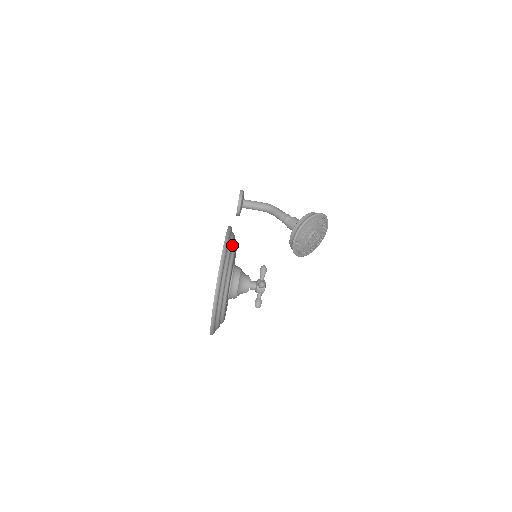
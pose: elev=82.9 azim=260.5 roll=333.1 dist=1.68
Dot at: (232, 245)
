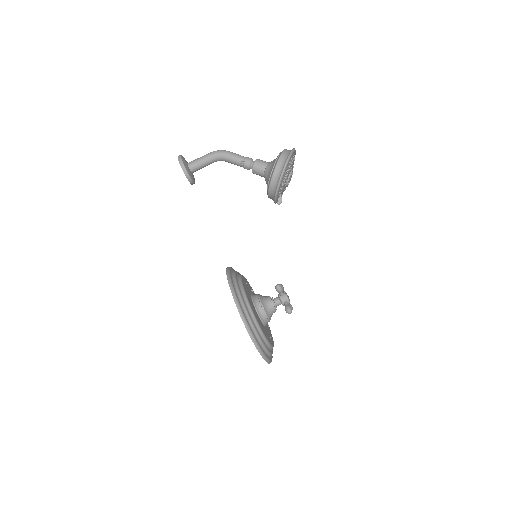
Dot at: (250, 316)
